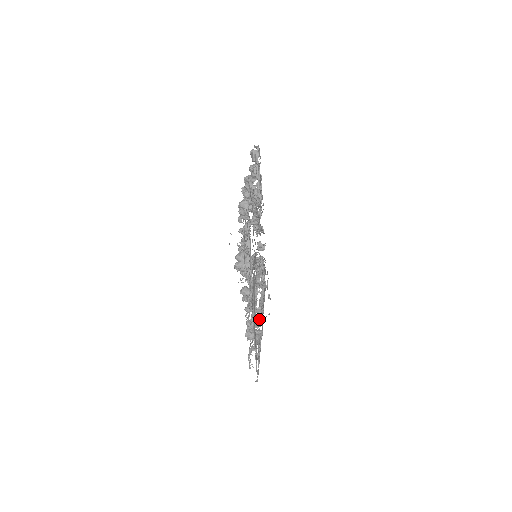
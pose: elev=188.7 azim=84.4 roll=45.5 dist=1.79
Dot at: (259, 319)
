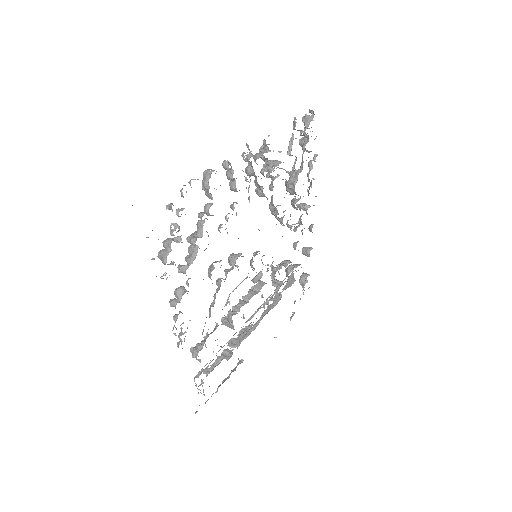
Dot at: (241, 338)
